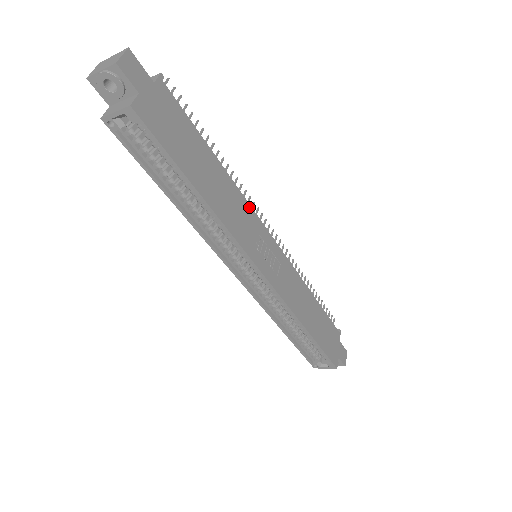
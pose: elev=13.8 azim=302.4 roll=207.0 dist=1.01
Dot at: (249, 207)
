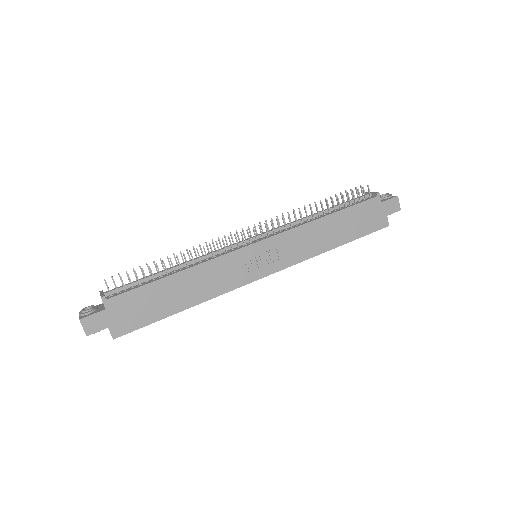
Dot at: (220, 258)
